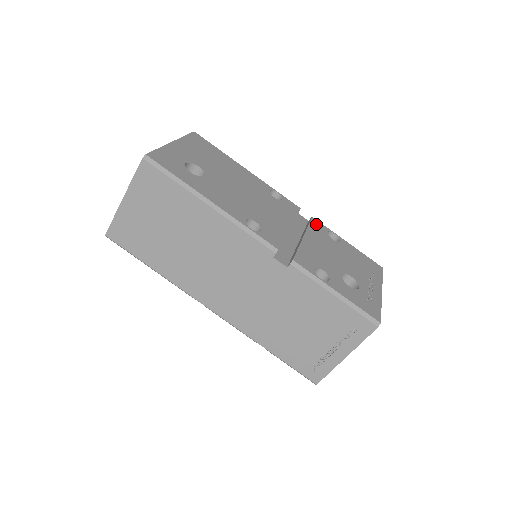
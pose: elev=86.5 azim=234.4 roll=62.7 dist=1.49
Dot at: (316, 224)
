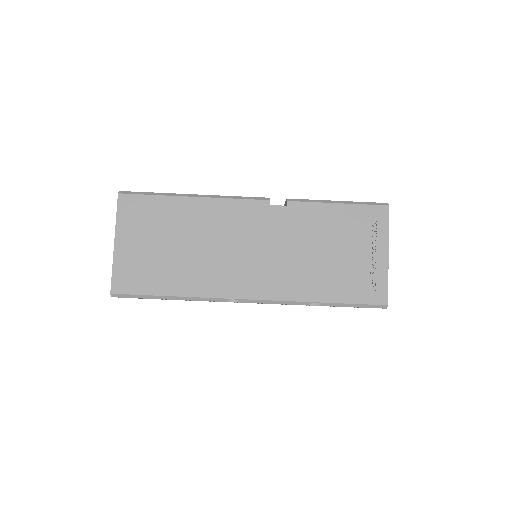
Dot at: occluded
